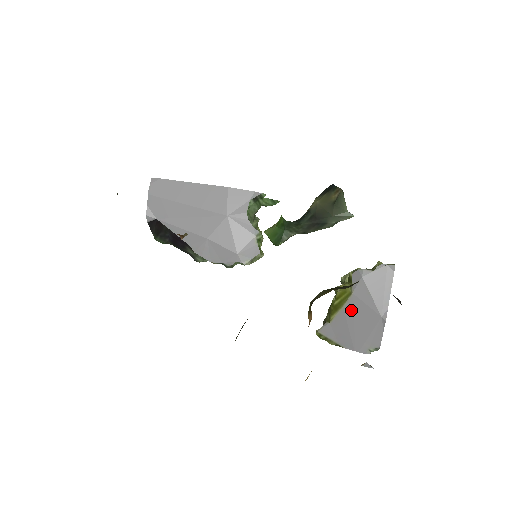
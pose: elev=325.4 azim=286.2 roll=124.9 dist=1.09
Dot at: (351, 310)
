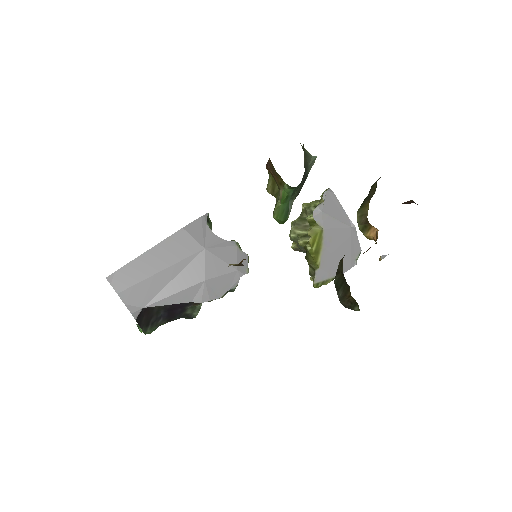
Dot at: (329, 242)
